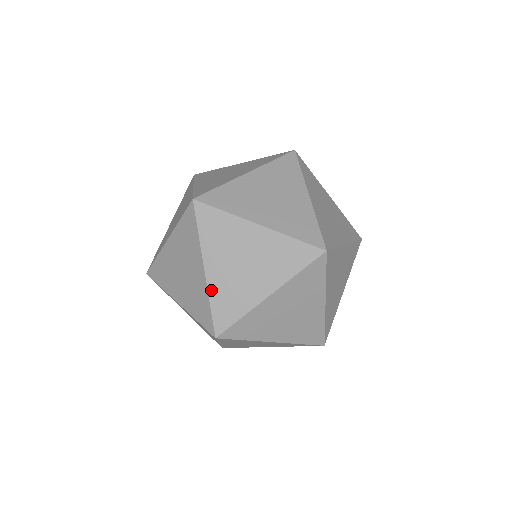
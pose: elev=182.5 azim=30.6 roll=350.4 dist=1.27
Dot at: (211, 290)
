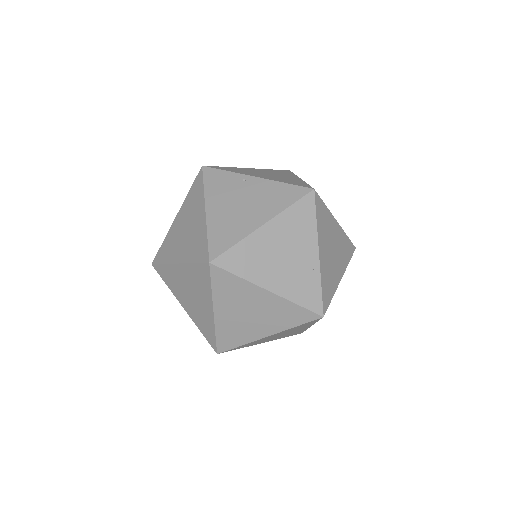
Dot at: (169, 233)
